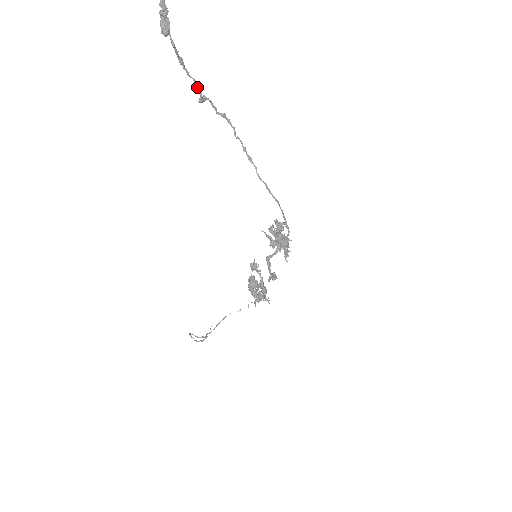
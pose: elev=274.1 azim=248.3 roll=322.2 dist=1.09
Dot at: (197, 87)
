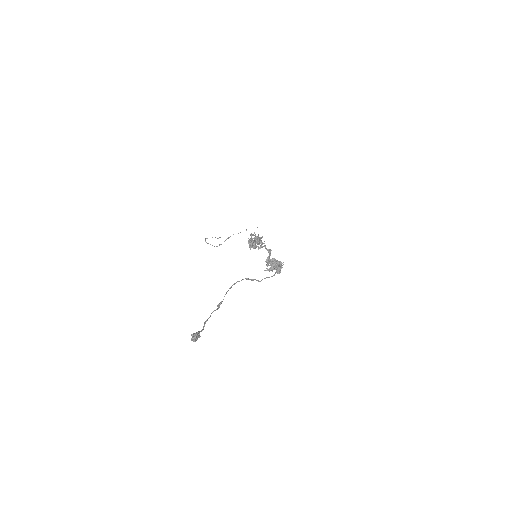
Dot at: occluded
